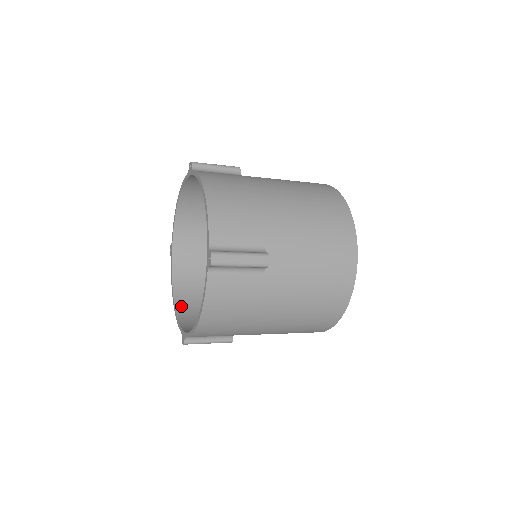
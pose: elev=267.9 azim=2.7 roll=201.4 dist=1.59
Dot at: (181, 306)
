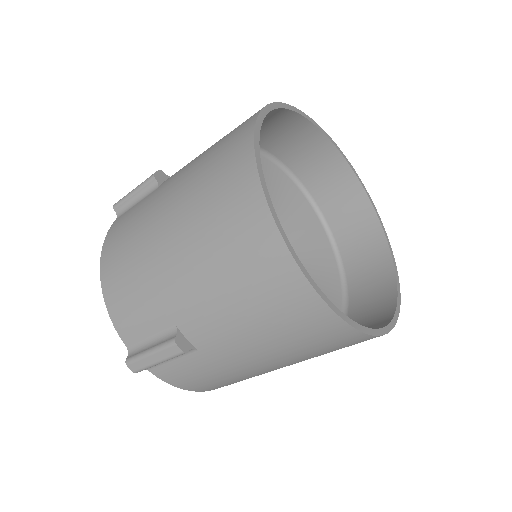
Dot at: occluded
